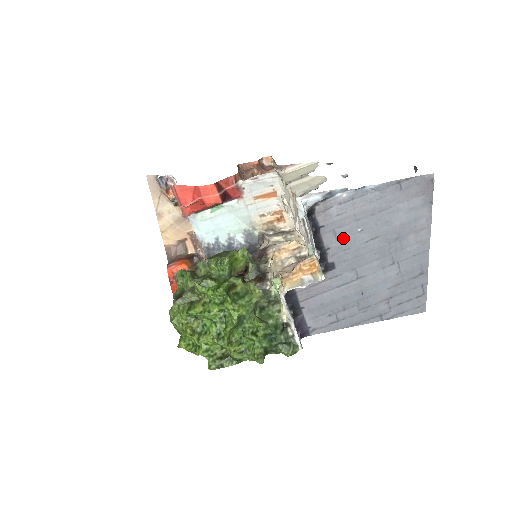
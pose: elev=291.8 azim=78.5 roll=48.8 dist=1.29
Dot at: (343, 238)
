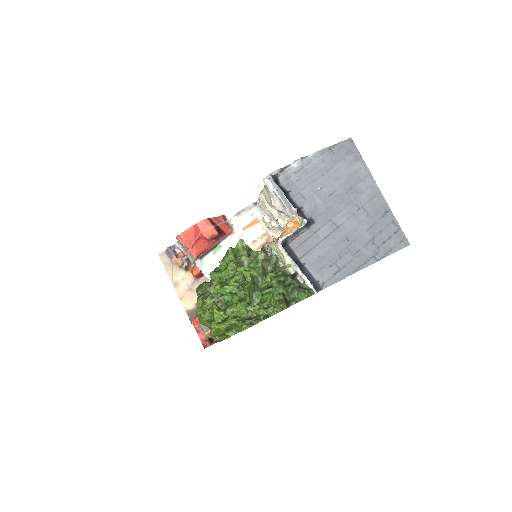
Dot at: (309, 197)
